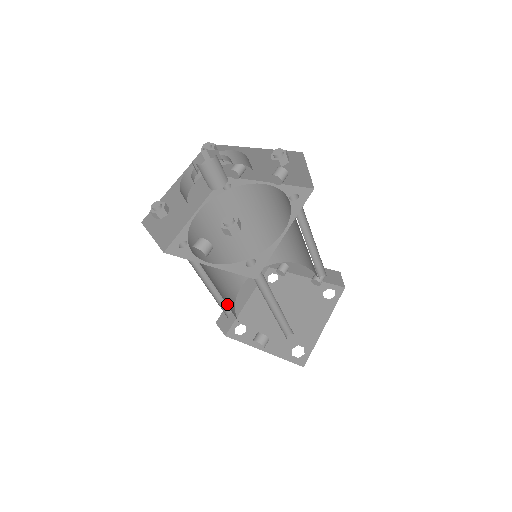
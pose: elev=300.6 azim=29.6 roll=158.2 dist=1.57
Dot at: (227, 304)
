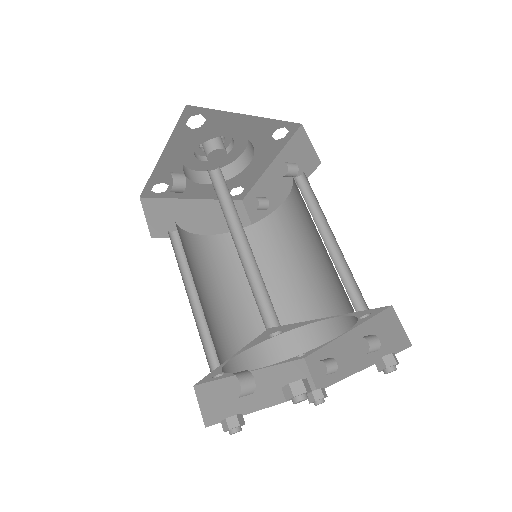
Dot at: (210, 331)
